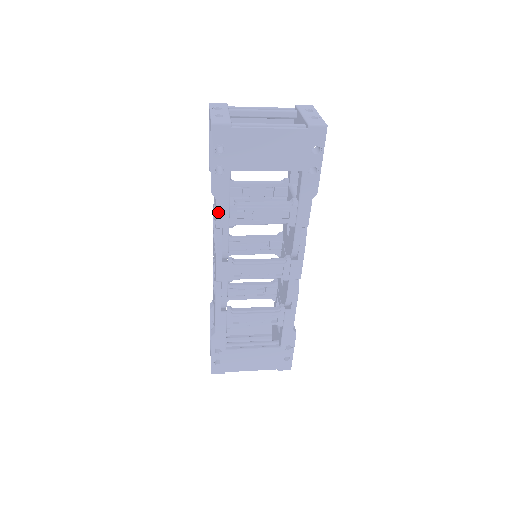
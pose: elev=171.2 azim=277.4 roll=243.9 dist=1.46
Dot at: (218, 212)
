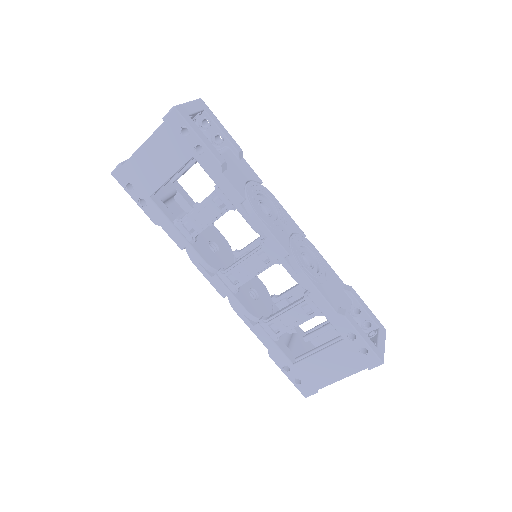
Dot at: (171, 236)
